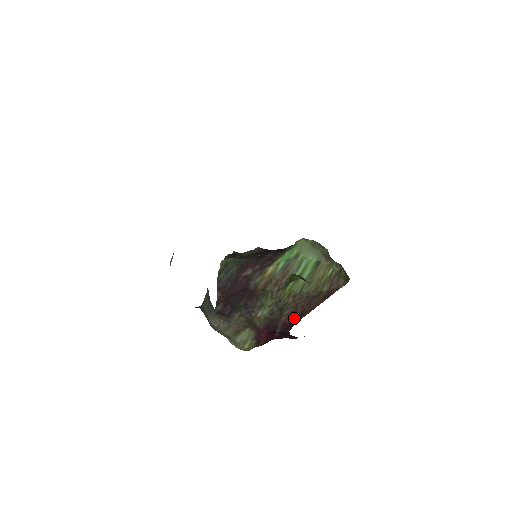
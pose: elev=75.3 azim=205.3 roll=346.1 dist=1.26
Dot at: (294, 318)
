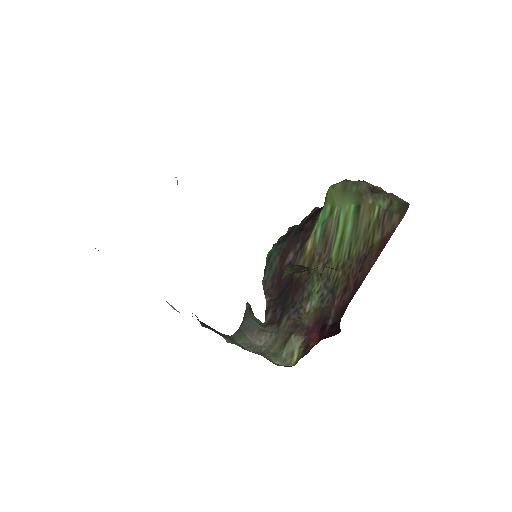
Dot at: (347, 296)
